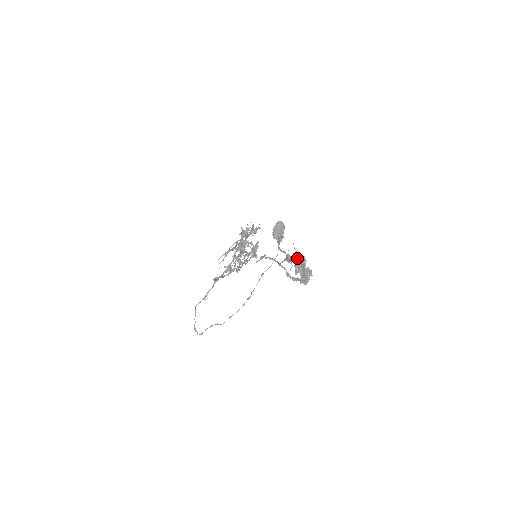
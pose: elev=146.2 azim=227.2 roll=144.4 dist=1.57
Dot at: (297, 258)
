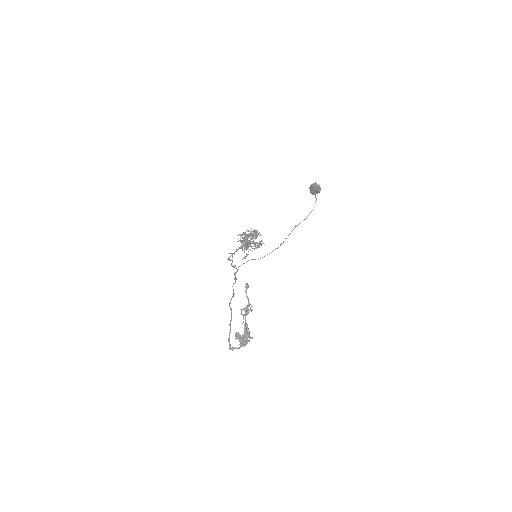
Dot at: (245, 321)
